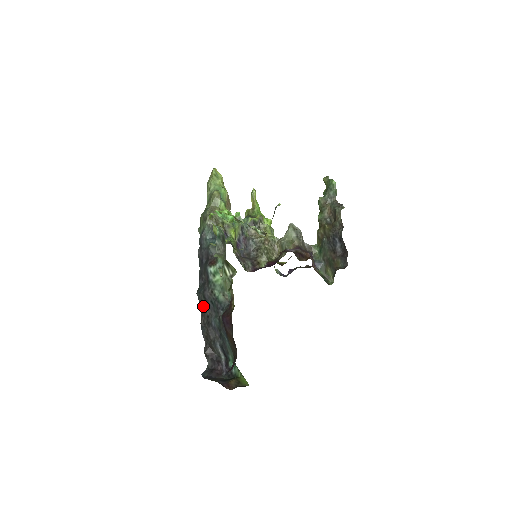
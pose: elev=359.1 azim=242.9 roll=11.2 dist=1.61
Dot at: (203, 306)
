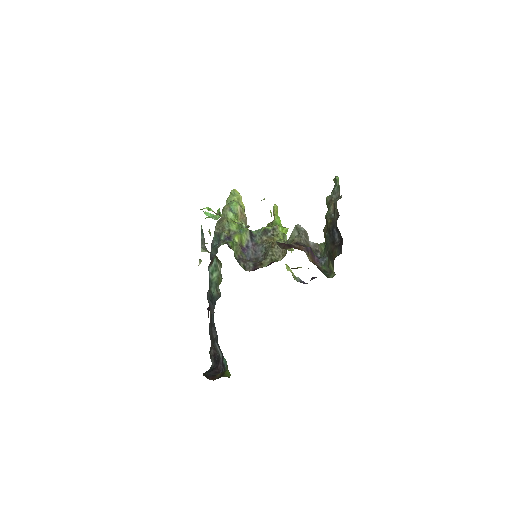
Dot at: occluded
